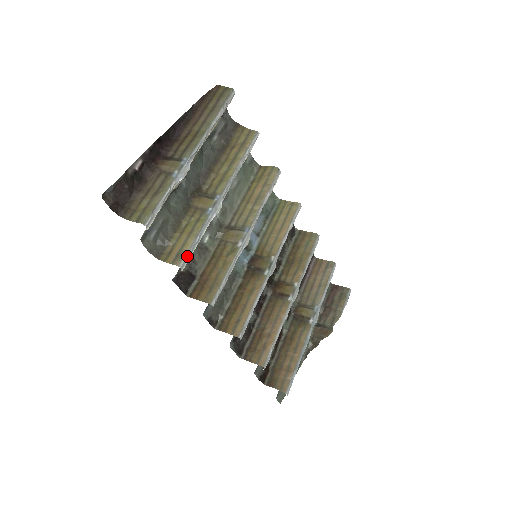
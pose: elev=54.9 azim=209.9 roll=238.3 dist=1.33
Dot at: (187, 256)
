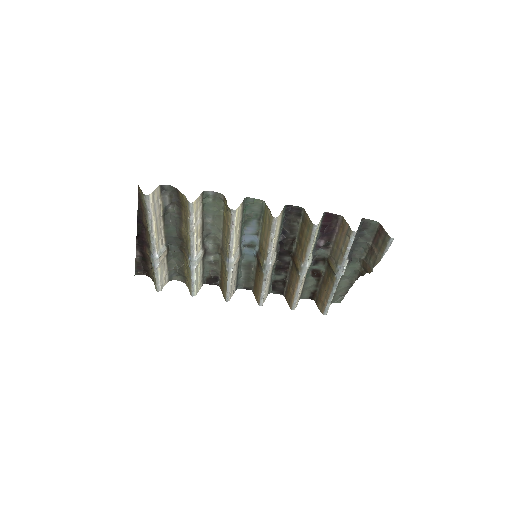
Dot at: (192, 291)
